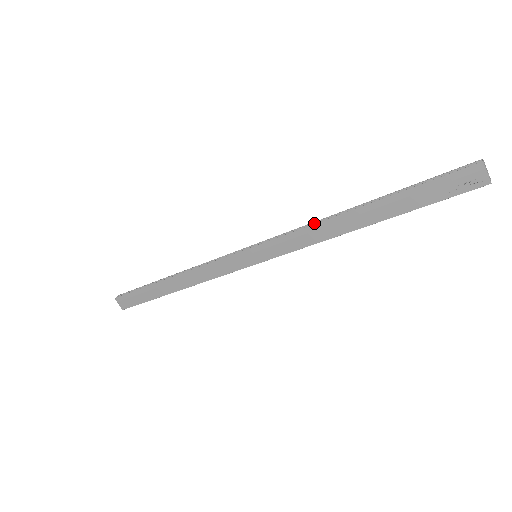
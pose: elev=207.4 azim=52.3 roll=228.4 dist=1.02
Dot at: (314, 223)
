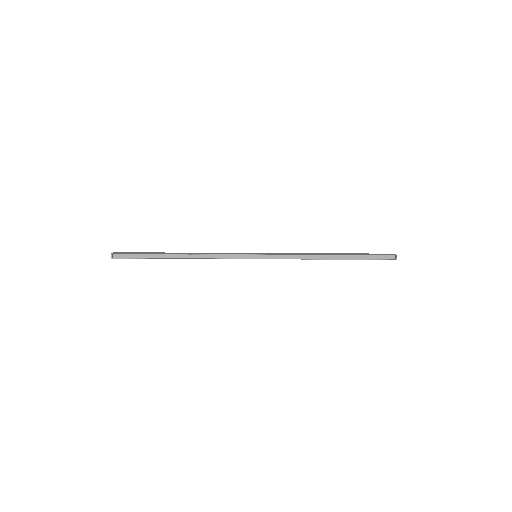
Dot at: (303, 255)
